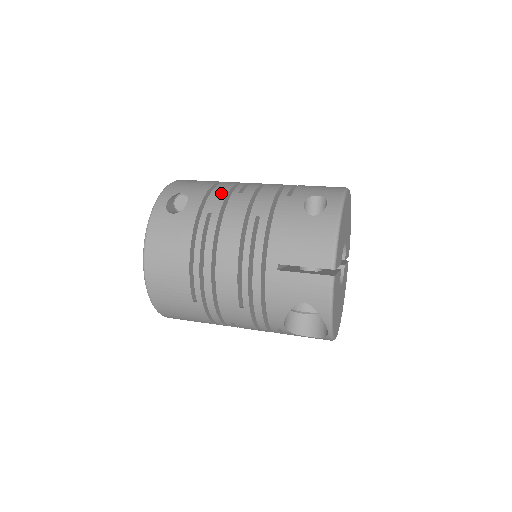
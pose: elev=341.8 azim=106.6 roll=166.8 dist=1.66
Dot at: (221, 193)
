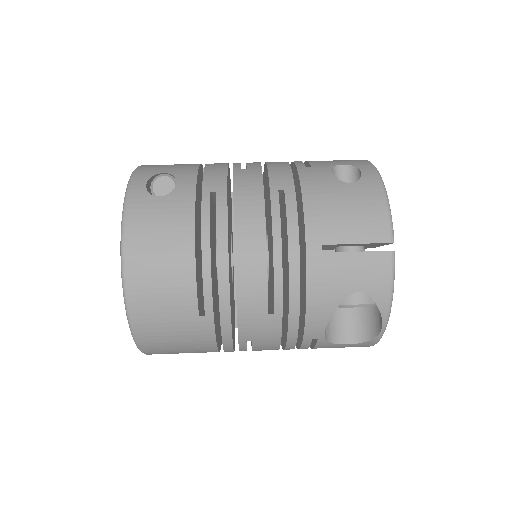
Dot at: (218, 170)
